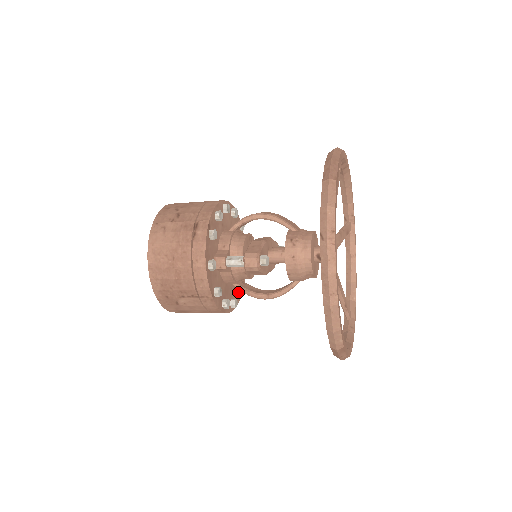
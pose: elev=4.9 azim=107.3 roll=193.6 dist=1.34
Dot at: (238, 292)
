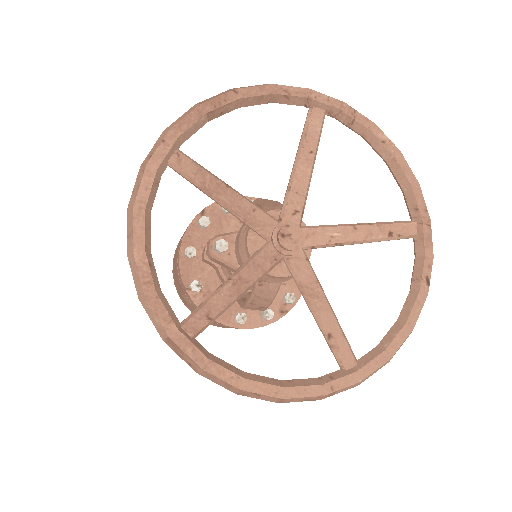
Dot at: (262, 312)
